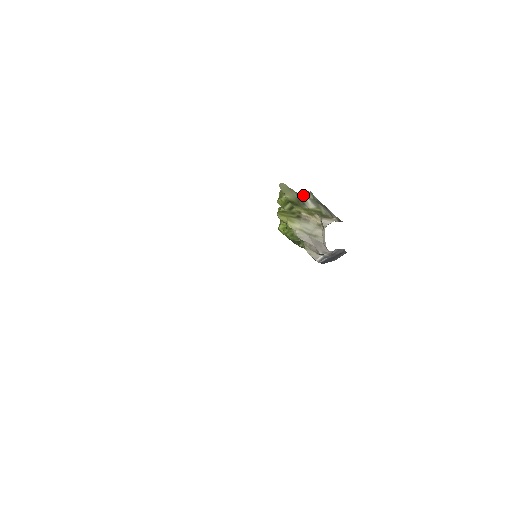
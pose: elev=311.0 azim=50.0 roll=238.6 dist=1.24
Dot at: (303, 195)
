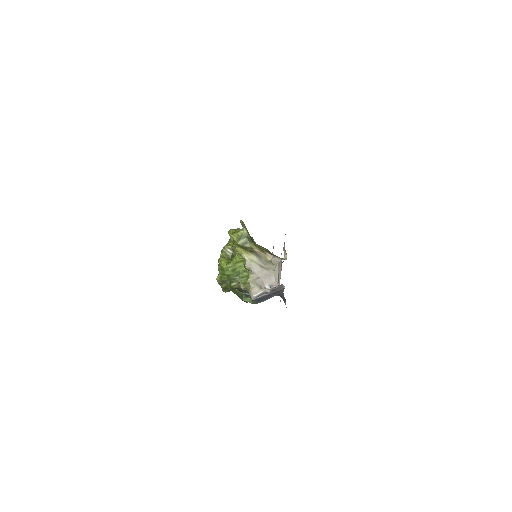
Dot at: occluded
